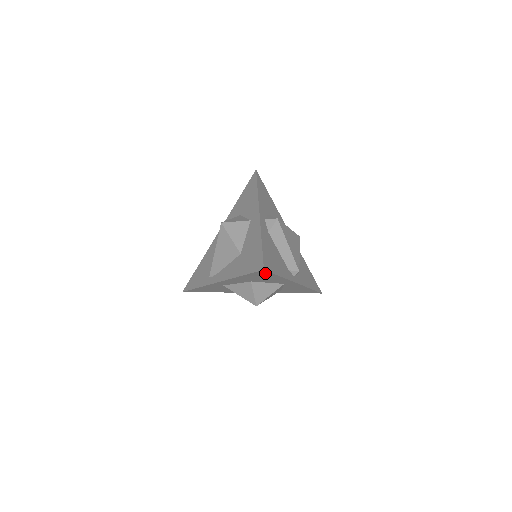
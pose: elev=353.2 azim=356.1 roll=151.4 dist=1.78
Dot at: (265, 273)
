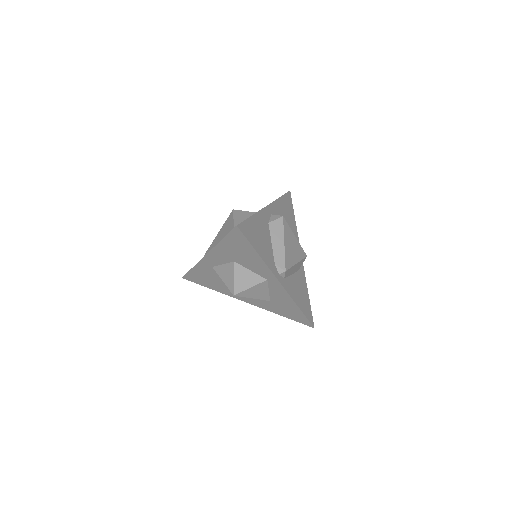
Dot at: (241, 238)
